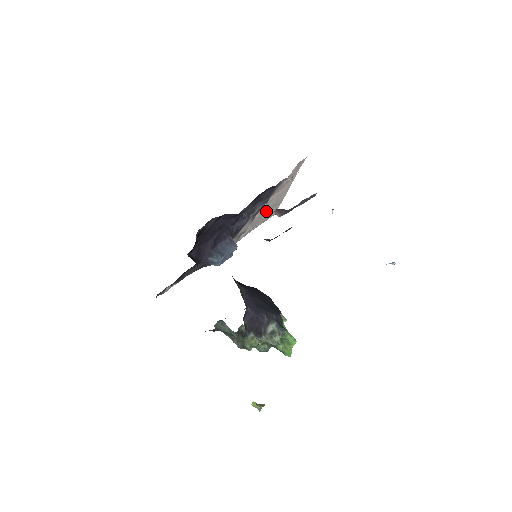
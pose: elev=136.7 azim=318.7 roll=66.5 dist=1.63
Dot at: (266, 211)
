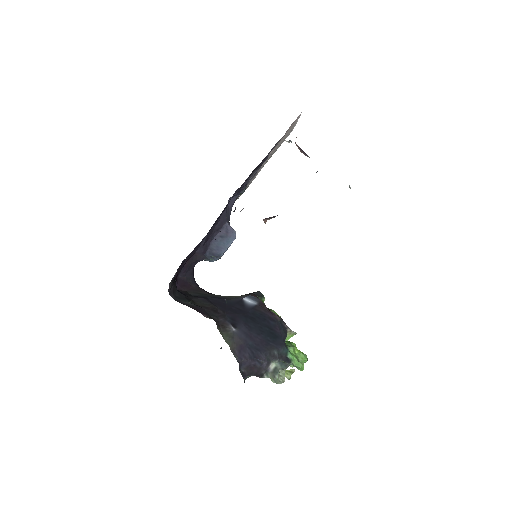
Dot at: (273, 152)
